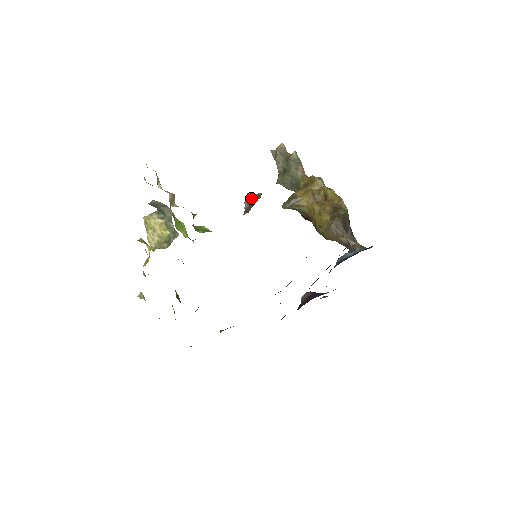
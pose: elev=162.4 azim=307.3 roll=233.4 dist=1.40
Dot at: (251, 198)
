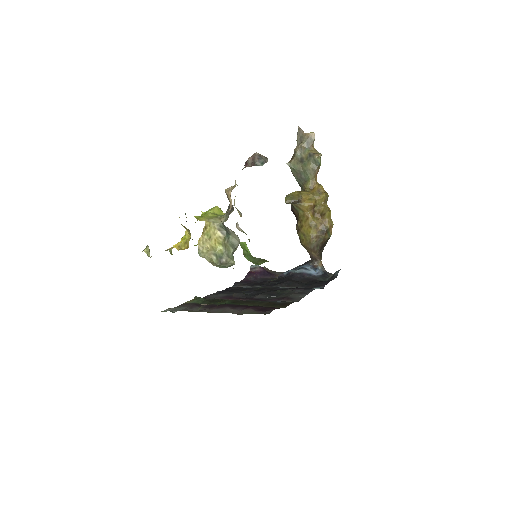
Dot at: (259, 162)
